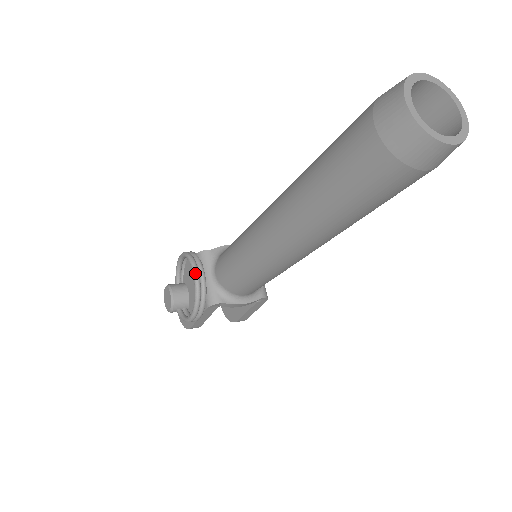
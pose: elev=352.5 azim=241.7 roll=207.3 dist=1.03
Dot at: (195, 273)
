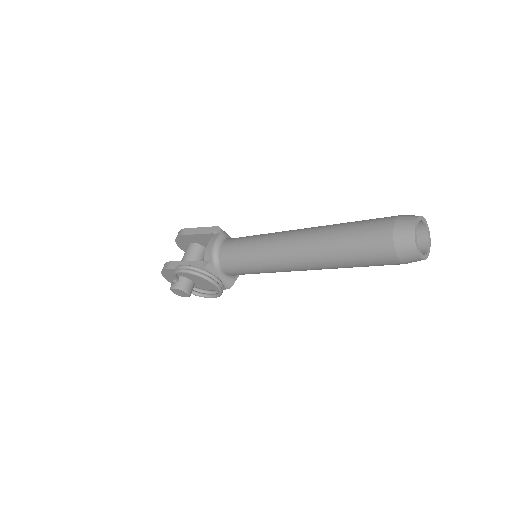
Dot at: (214, 283)
